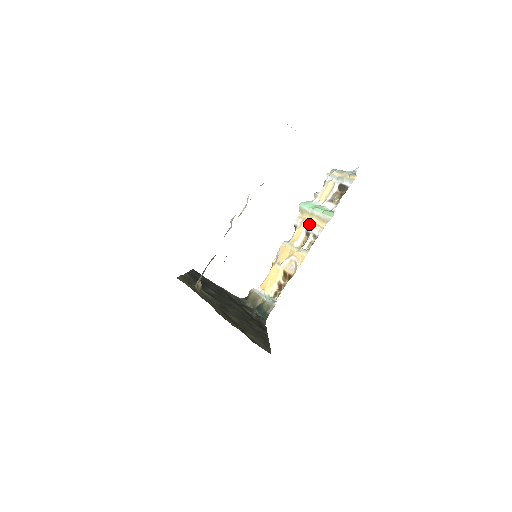
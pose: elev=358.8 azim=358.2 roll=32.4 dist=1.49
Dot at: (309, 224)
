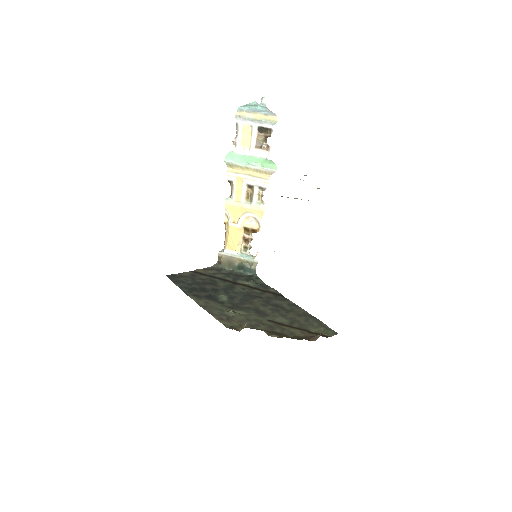
Dot at: (248, 178)
